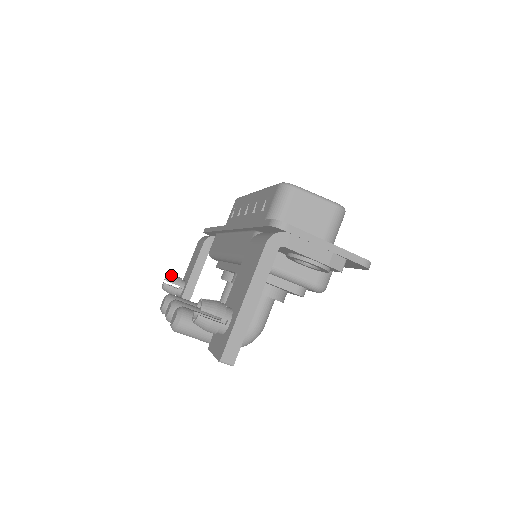
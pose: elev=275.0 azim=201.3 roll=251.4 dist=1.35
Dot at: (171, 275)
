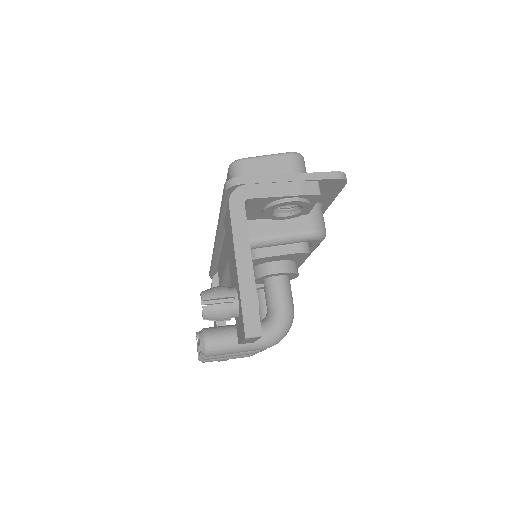
Dot at: (199, 331)
